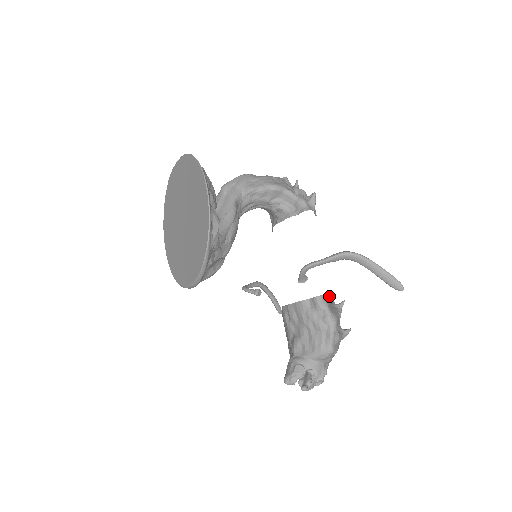
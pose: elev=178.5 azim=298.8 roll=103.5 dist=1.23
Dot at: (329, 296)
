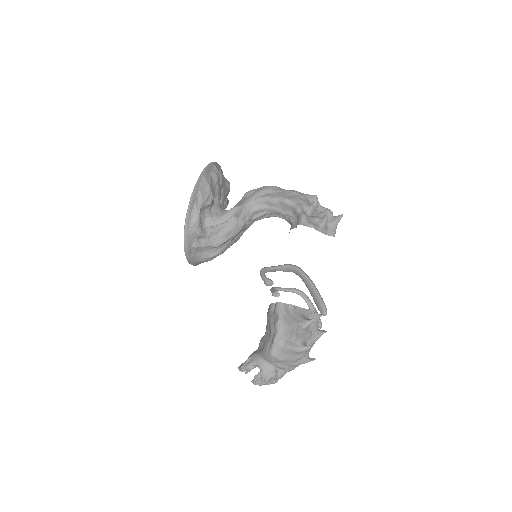
Dot at: (313, 312)
